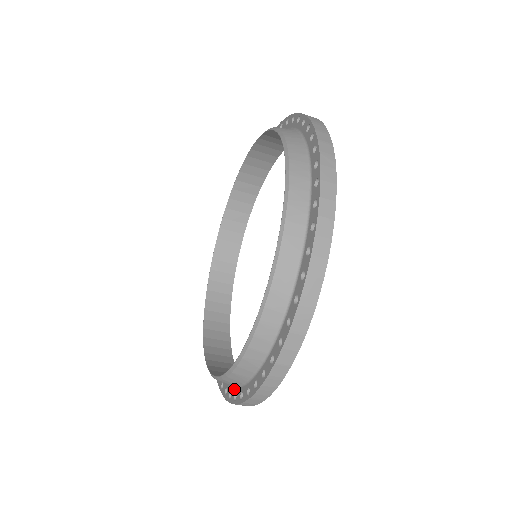
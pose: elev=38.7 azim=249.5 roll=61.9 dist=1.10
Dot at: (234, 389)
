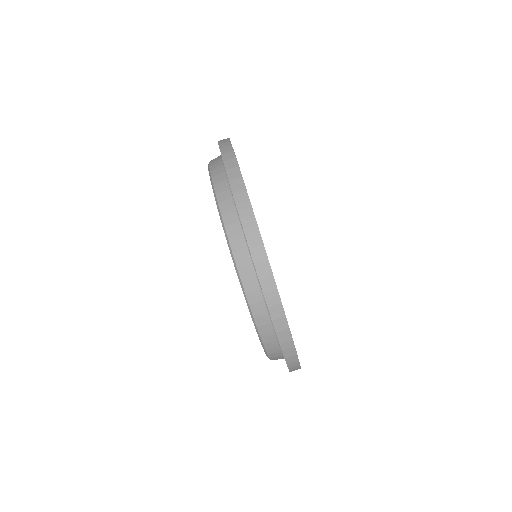
Dot at: (258, 279)
